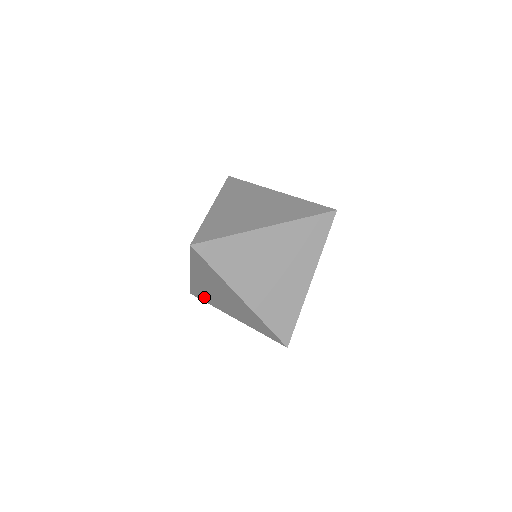
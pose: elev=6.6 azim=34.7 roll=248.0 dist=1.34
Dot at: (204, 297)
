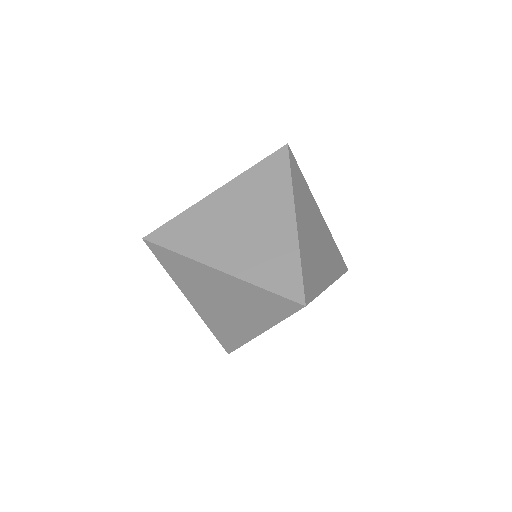
Dot at: (229, 337)
